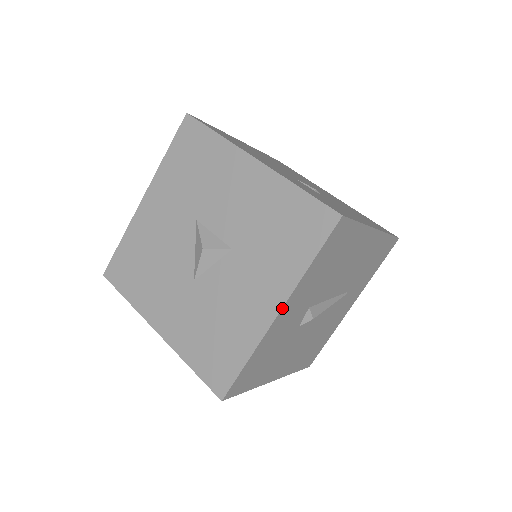
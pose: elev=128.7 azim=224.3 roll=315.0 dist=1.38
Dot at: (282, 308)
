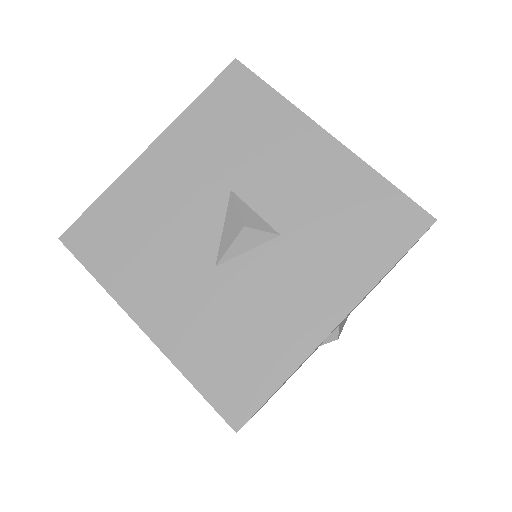
Dot at: (344, 318)
